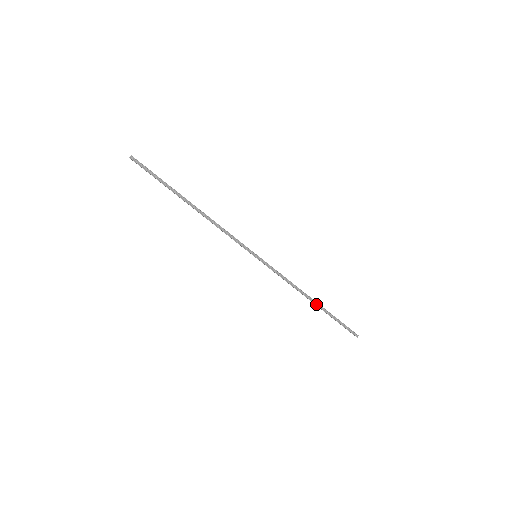
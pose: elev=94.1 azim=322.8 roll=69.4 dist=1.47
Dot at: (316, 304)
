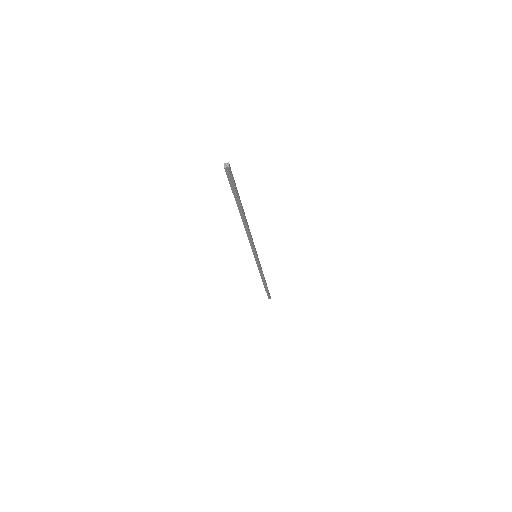
Dot at: (264, 284)
